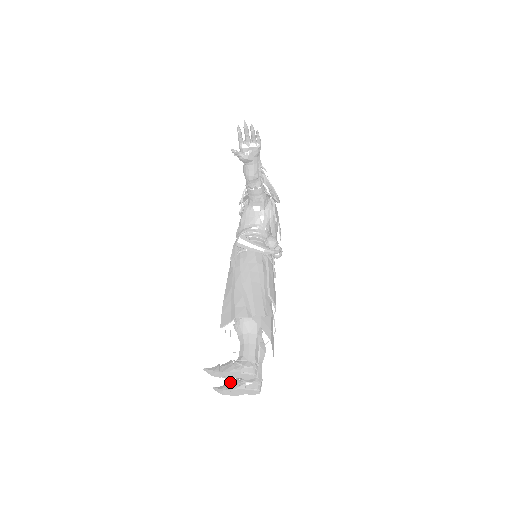
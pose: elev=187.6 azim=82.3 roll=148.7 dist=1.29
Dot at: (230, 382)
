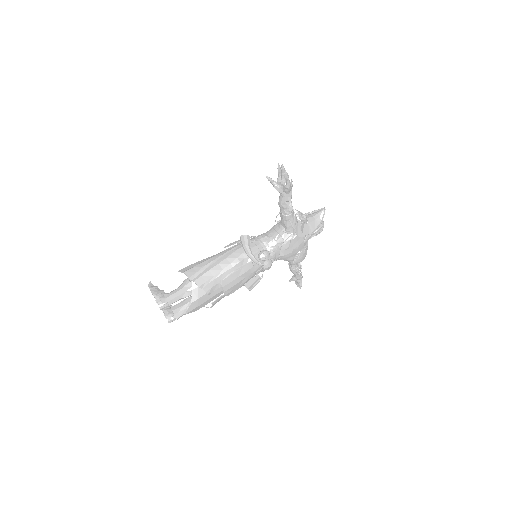
Dot at: occluded
